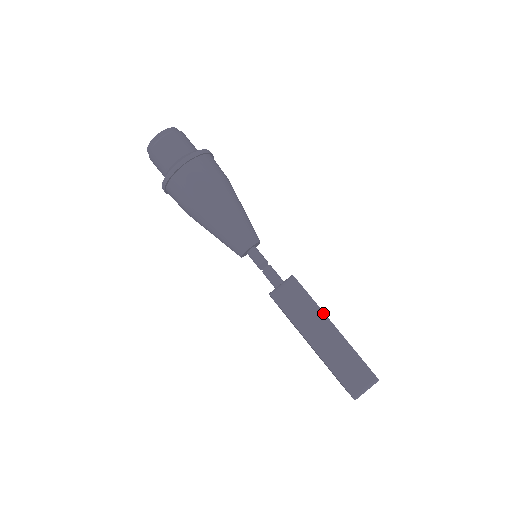
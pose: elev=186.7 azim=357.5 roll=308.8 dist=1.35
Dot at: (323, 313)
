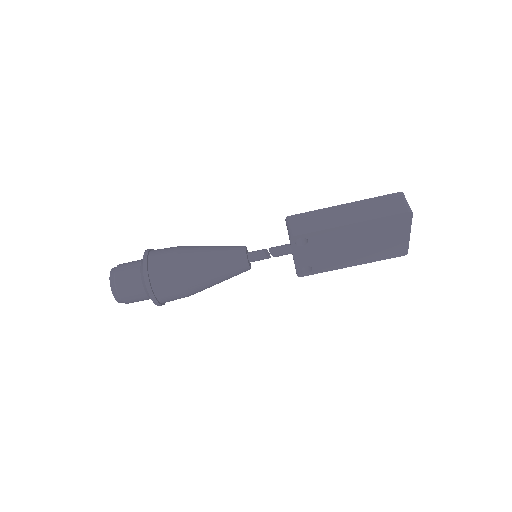
Dot at: (328, 208)
